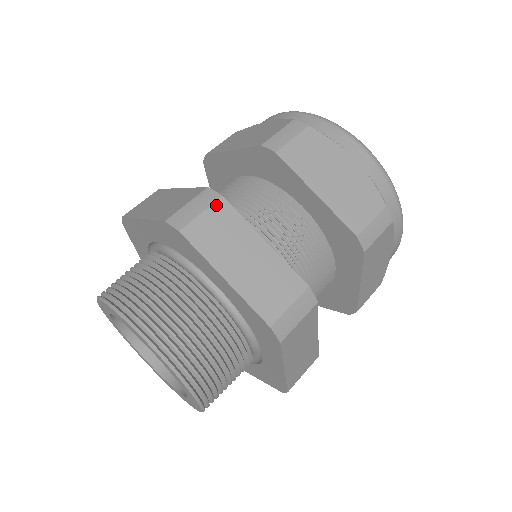
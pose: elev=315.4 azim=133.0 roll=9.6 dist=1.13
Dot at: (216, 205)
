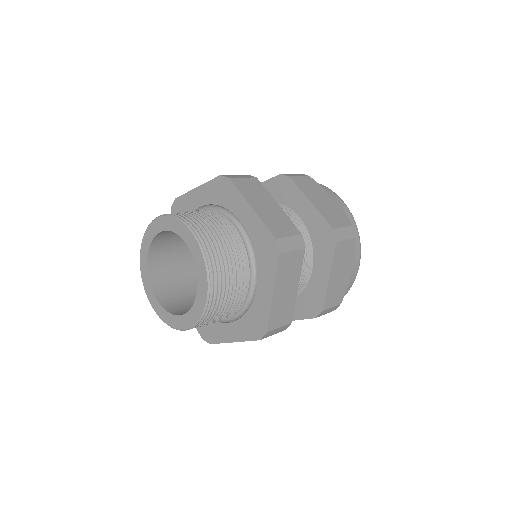
Dot at: (252, 179)
